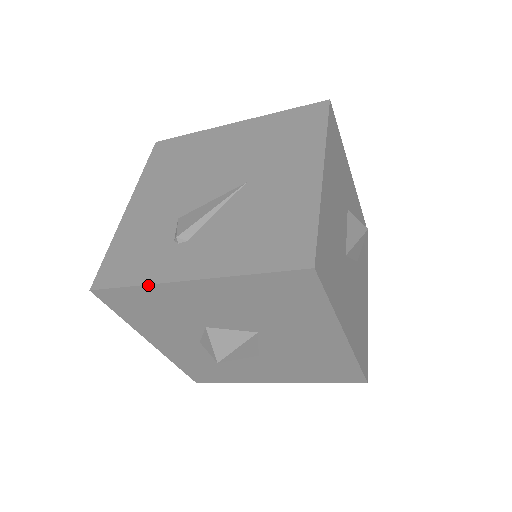
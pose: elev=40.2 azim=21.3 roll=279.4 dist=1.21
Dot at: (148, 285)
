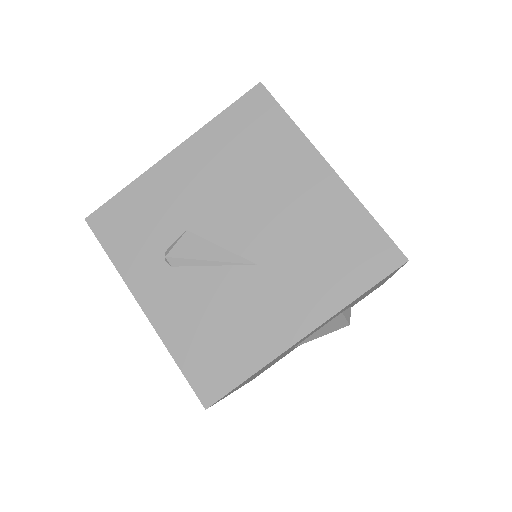
Dot at: (119, 272)
